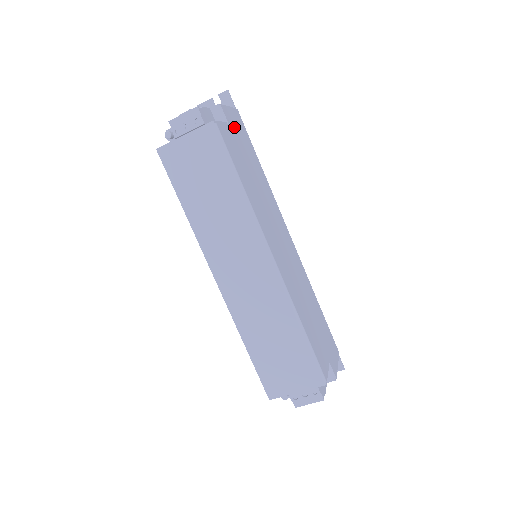
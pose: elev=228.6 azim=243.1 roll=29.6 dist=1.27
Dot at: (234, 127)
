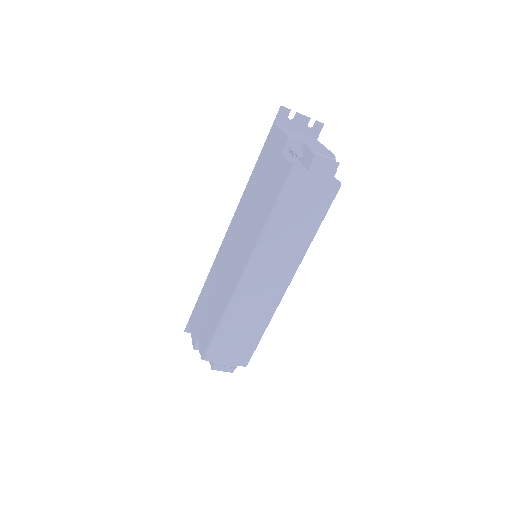
Dot at: occluded
